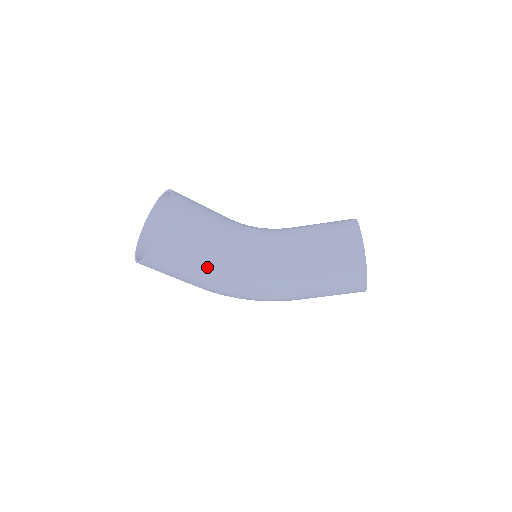
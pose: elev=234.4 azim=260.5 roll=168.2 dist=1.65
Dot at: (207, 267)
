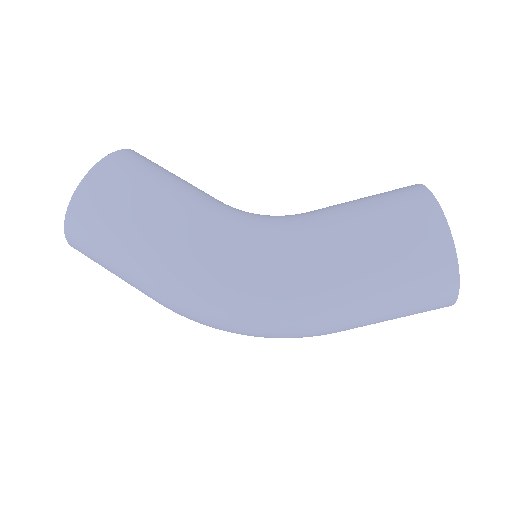
Dot at: (165, 212)
